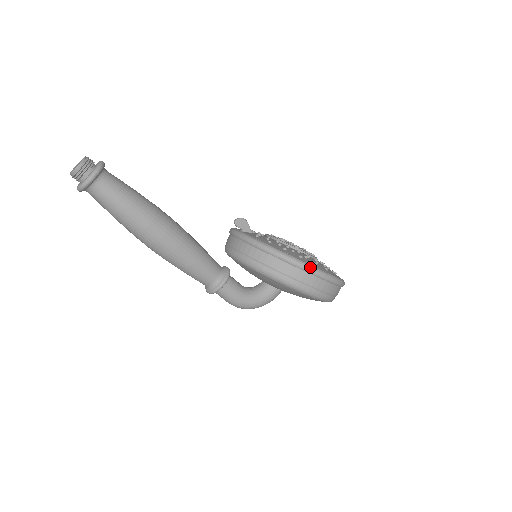
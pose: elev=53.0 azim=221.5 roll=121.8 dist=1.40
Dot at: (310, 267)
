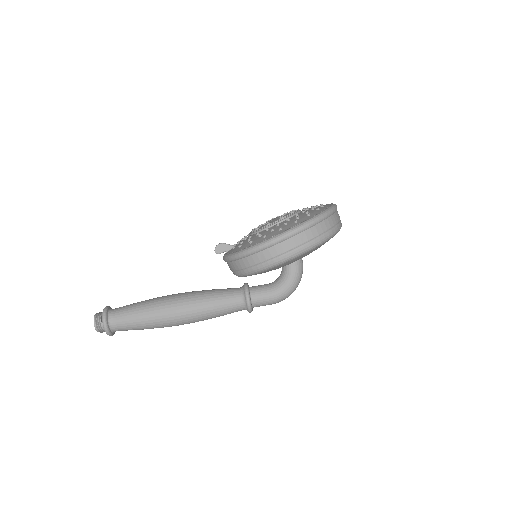
Dot at: (272, 240)
